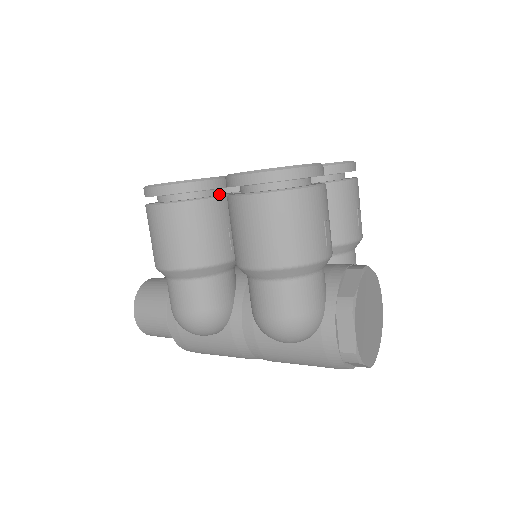
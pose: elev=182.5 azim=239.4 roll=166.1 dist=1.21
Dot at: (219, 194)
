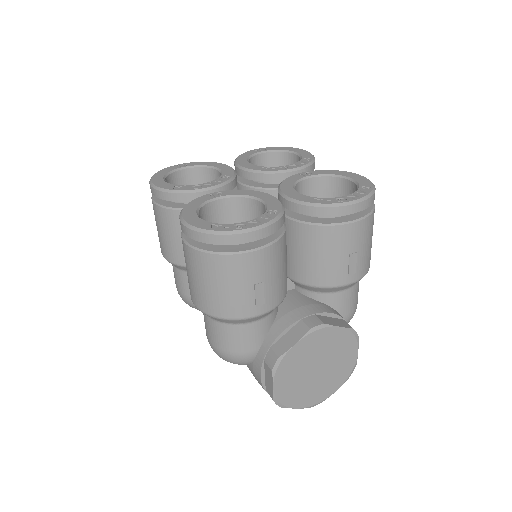
Dot at: occluded
